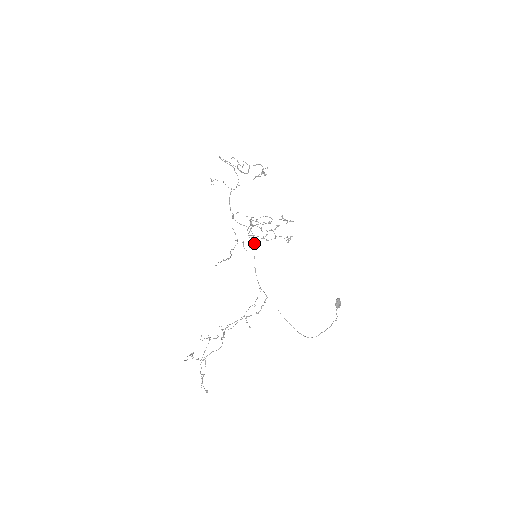
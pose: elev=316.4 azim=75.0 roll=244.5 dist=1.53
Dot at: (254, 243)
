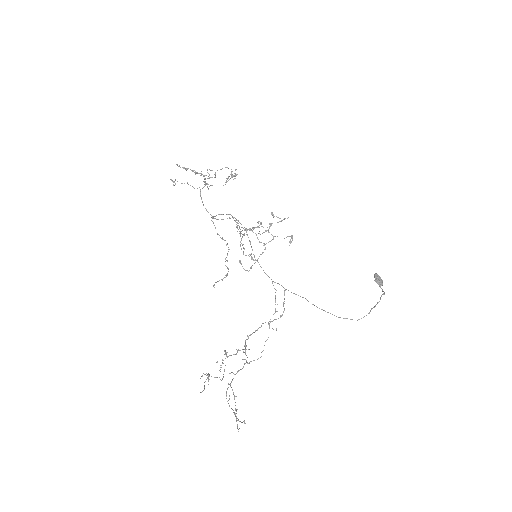
Dot at: (246, 234)
